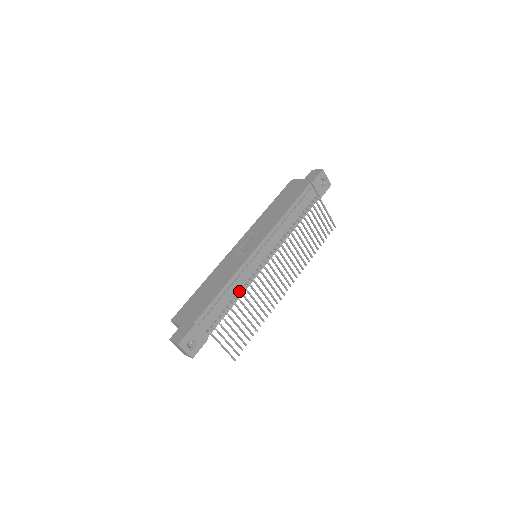
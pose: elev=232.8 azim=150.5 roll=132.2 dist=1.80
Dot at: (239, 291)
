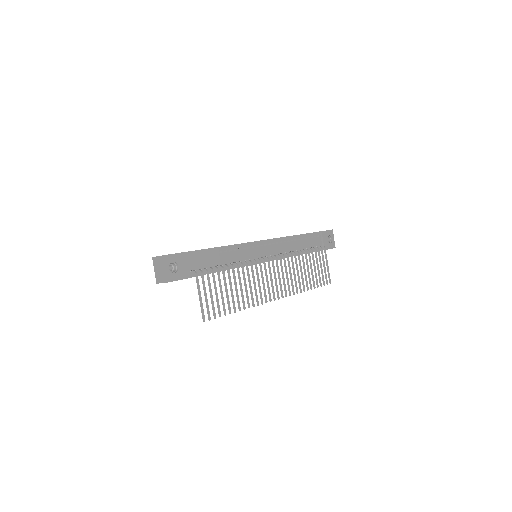
Dot at: (234, 263)
